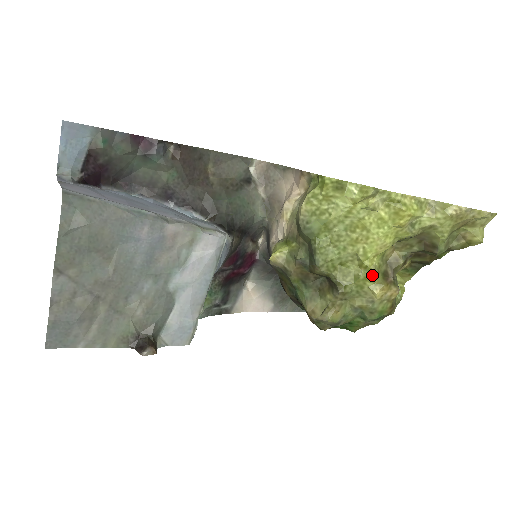
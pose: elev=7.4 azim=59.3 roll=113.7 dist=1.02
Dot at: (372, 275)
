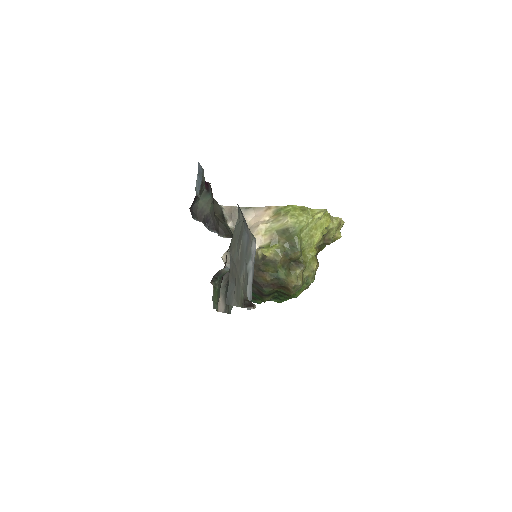
Dot at: occluded
